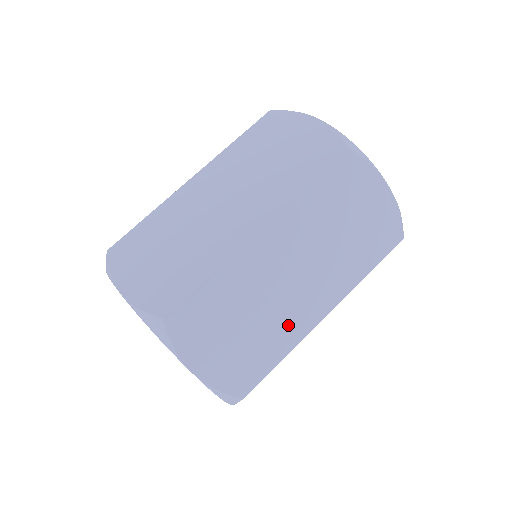
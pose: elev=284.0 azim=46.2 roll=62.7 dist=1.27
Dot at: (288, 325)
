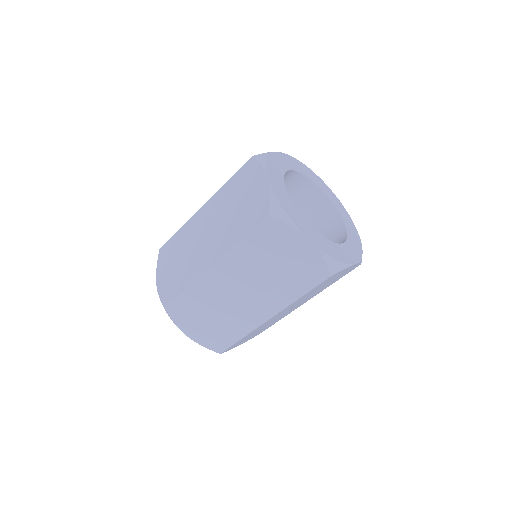
Dot at: occluded
